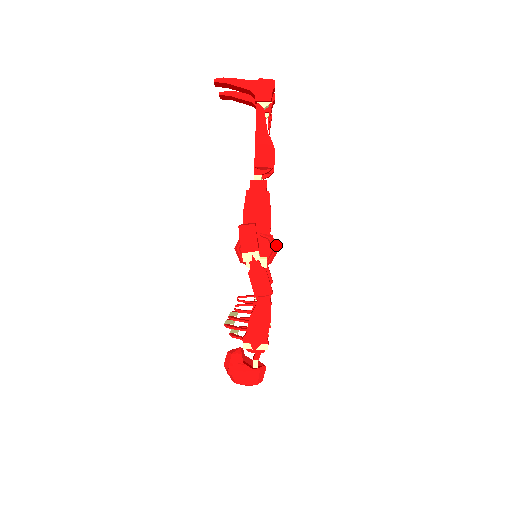
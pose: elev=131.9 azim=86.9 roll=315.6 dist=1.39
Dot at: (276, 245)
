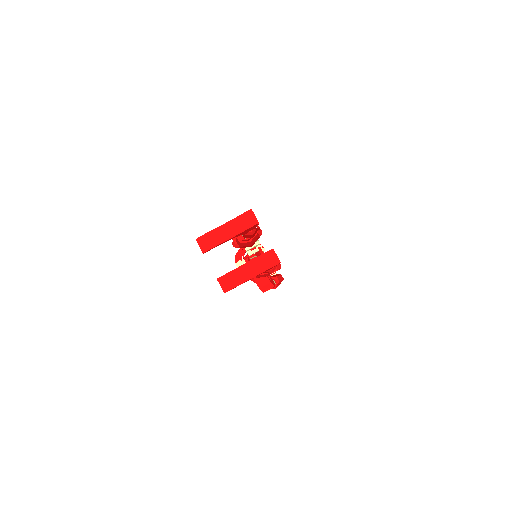
Dot at: (261, 231)
